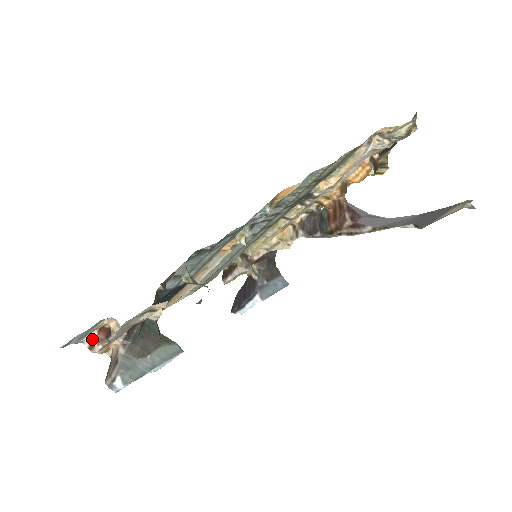
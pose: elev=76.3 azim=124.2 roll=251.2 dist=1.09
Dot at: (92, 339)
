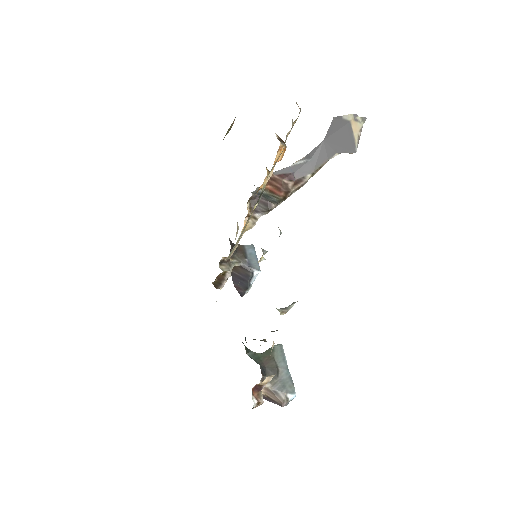
Dot at: (256, 402)
